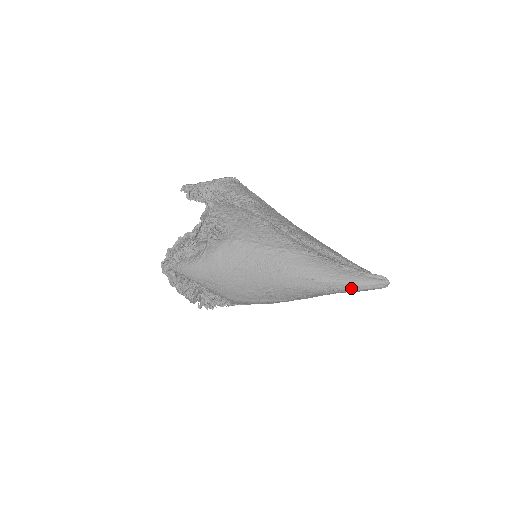
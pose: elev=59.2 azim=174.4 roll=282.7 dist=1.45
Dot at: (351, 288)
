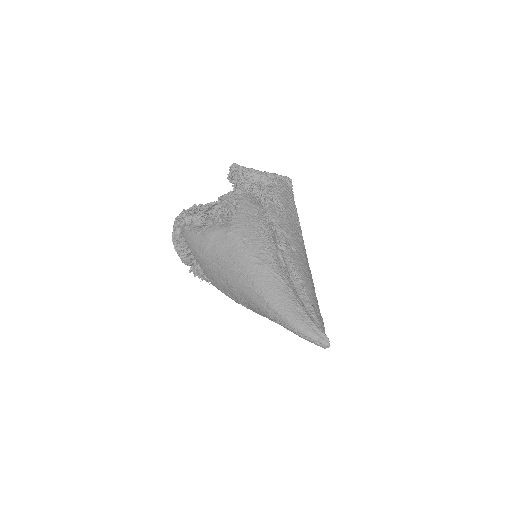
Dot at: (293, 329)
